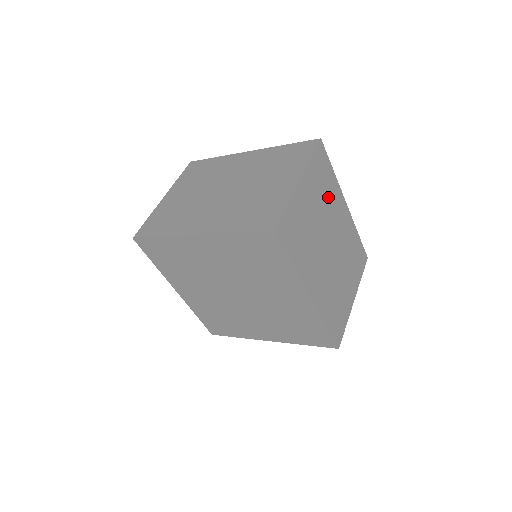
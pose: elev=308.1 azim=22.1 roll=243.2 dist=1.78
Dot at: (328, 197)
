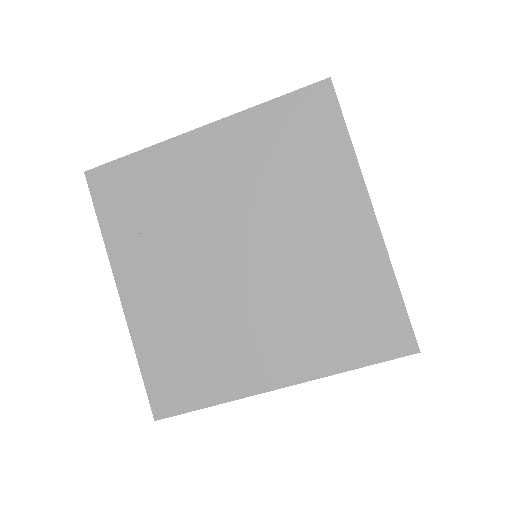
Dot at: occluded
